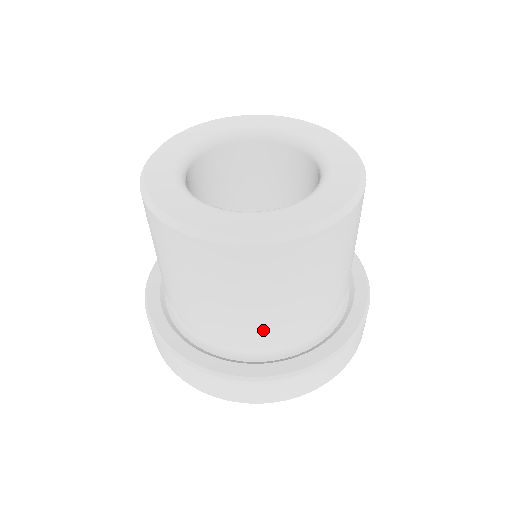
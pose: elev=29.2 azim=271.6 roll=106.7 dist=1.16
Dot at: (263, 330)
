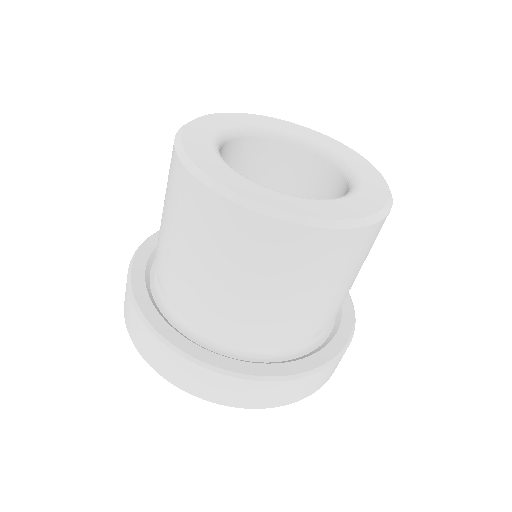
Dot at: (285, 325)
